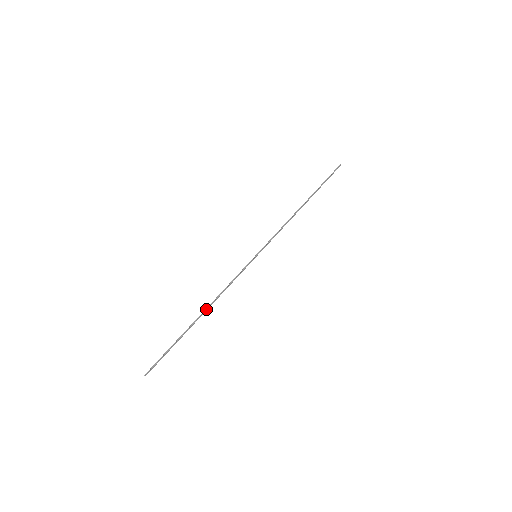
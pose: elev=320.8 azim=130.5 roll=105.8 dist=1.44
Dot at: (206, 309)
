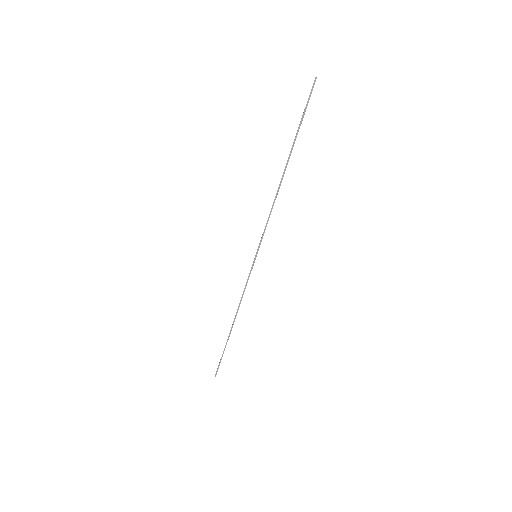
Dot at: (234, 319)
